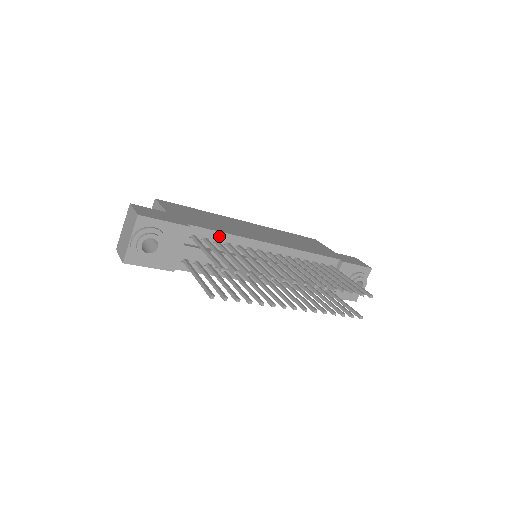
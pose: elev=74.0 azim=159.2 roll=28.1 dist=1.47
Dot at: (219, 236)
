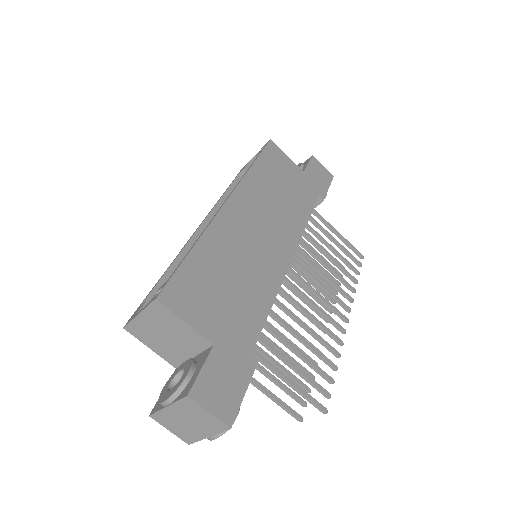
Dot at: (264, 316)
